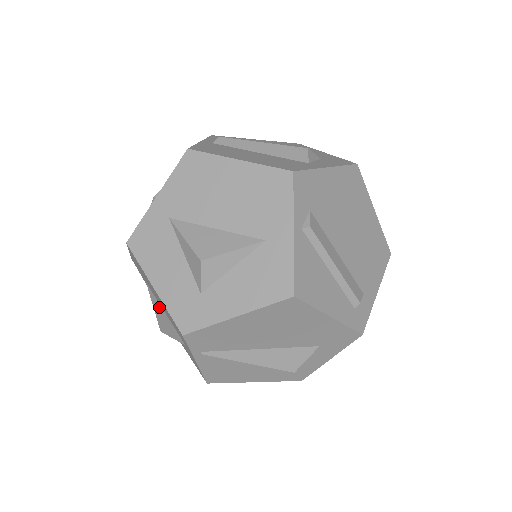
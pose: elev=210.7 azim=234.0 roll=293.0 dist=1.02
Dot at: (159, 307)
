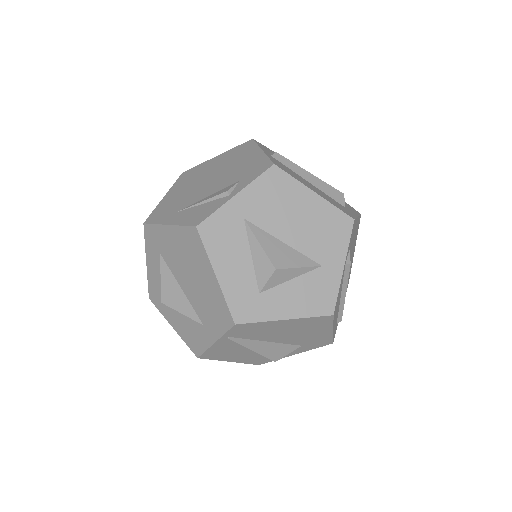
Dot at: (173, 282)
